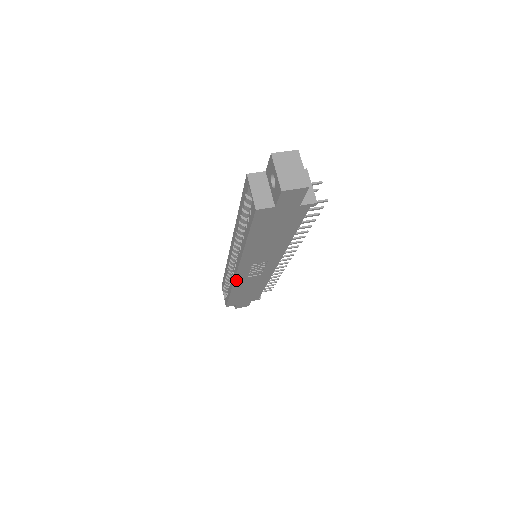
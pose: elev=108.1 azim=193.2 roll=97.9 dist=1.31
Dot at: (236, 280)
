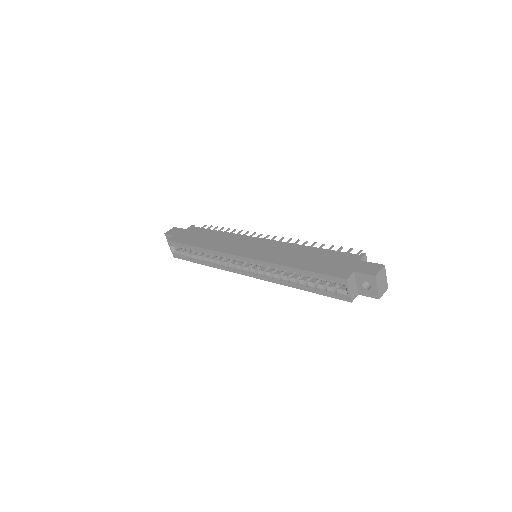
Dot at: (233, 271)
